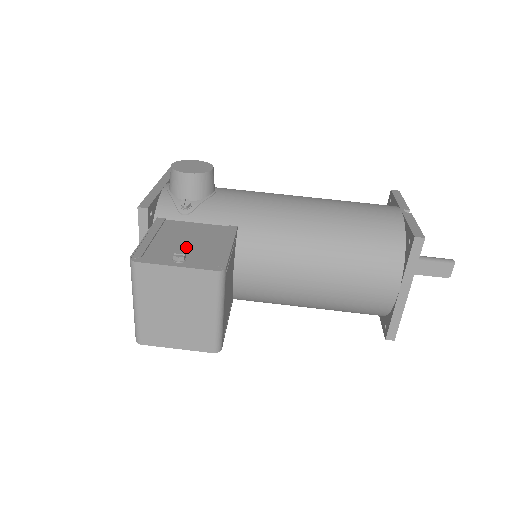
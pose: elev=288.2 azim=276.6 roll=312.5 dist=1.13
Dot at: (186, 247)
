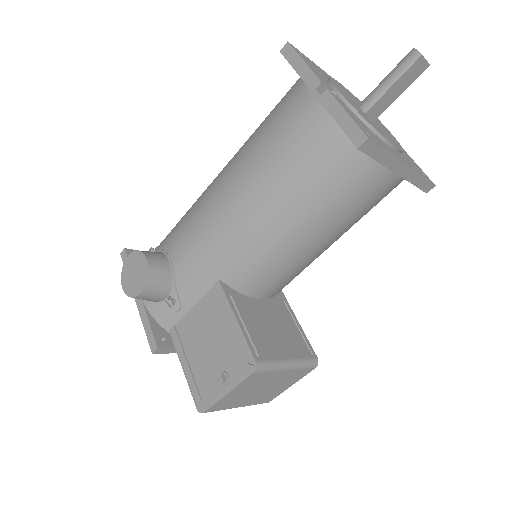
Dot at: (213, 355)
